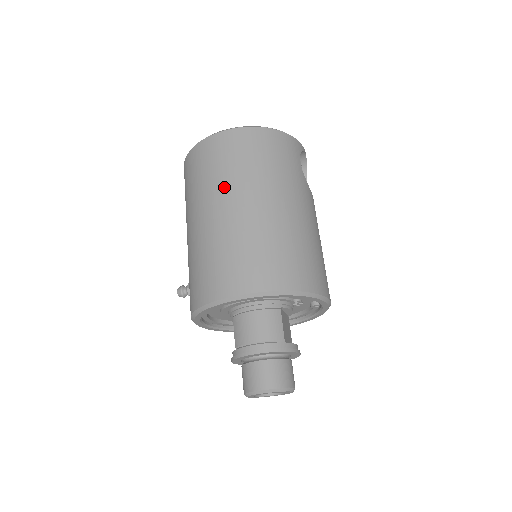
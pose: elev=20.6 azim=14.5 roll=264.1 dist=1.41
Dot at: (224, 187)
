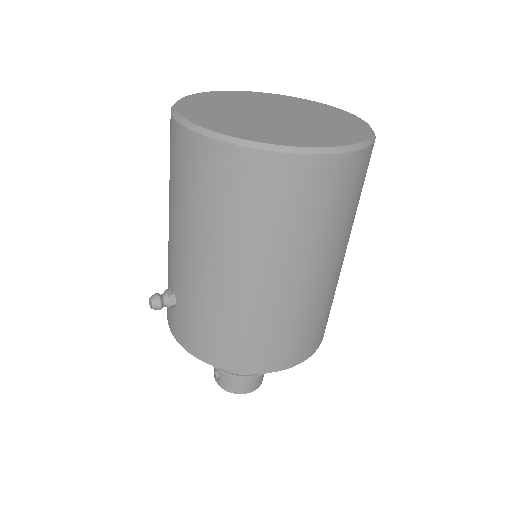
Dot at: (305, 251)
